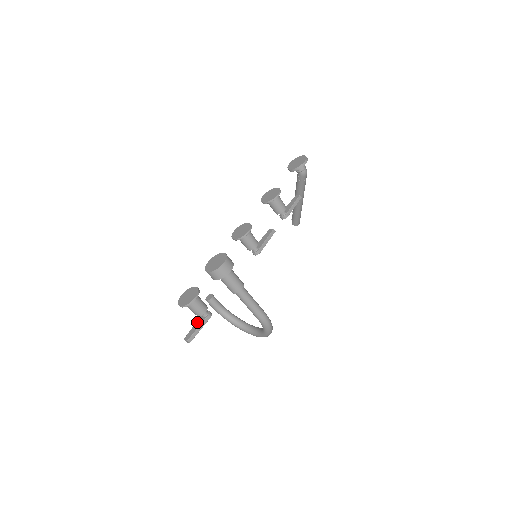
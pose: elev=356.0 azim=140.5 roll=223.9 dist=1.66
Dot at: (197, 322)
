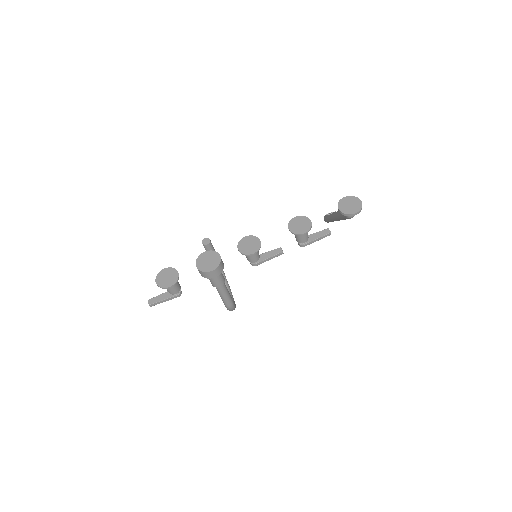
Dot at: (166, 293)
